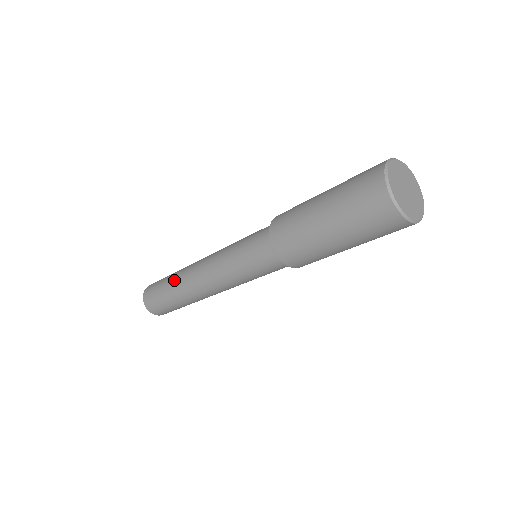
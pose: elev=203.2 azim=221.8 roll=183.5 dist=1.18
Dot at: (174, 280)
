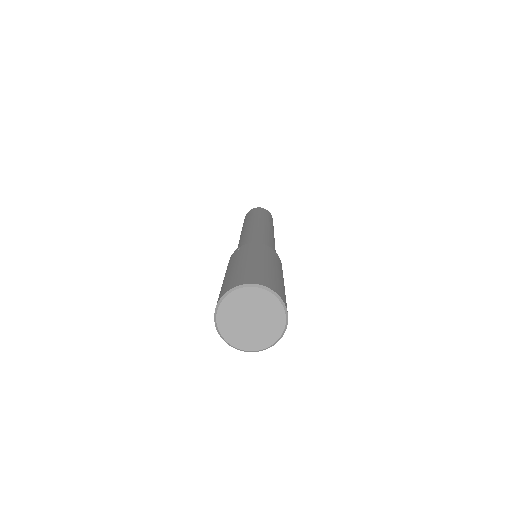
Dot at: occluded
